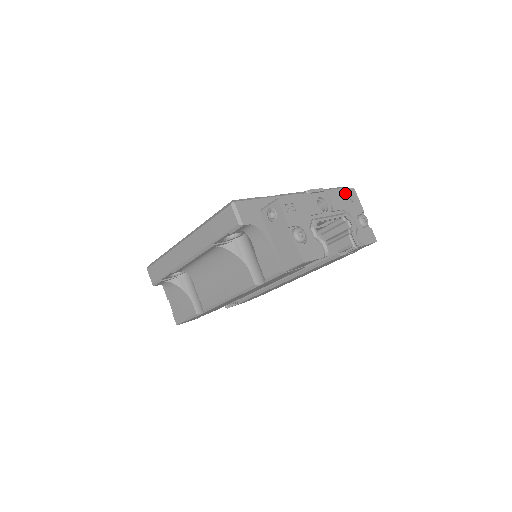
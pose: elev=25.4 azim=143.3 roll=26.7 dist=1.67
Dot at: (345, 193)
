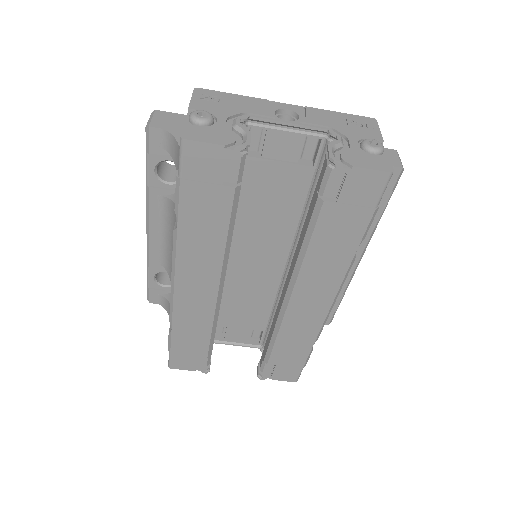
Dot at: (349, 117)
